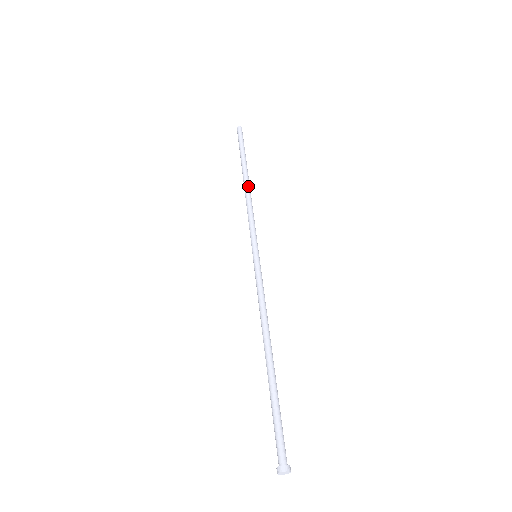
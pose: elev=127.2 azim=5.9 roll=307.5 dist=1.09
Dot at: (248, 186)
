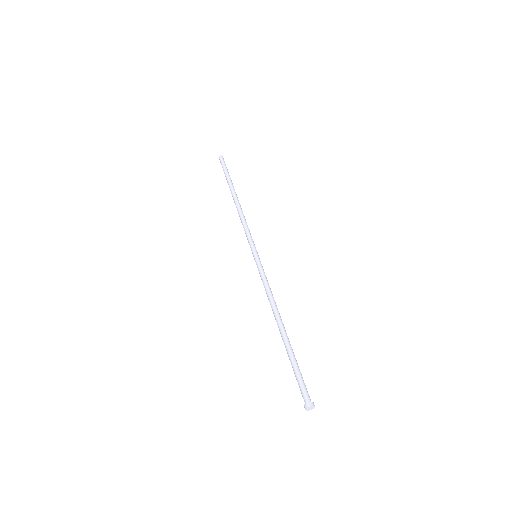
Dot at: (238, 203)
